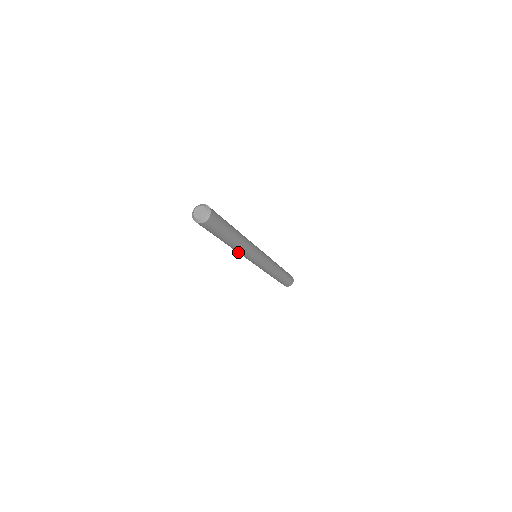
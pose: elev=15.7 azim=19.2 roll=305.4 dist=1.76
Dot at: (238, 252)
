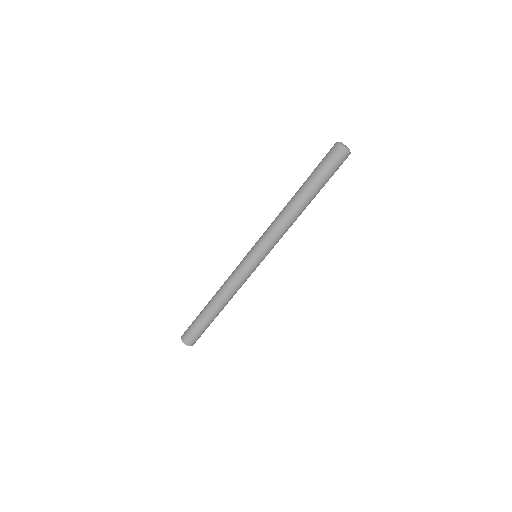
Dot at: (285, 228)
